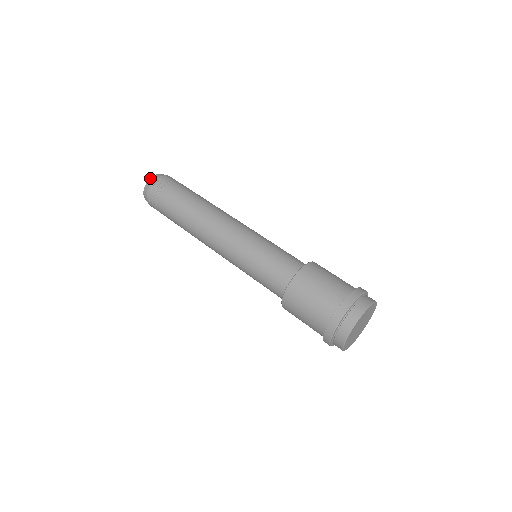
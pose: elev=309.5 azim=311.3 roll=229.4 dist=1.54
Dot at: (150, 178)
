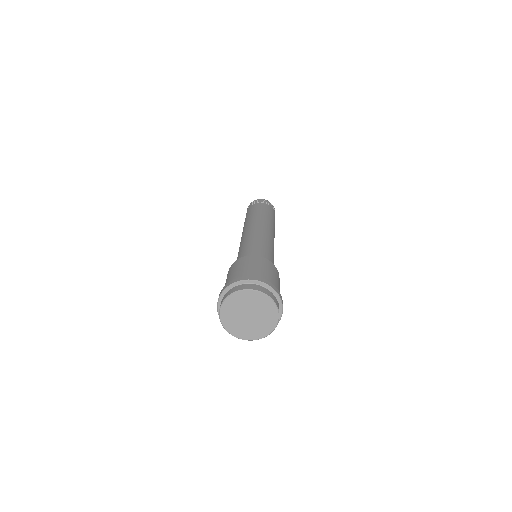
Dot at: occluded
